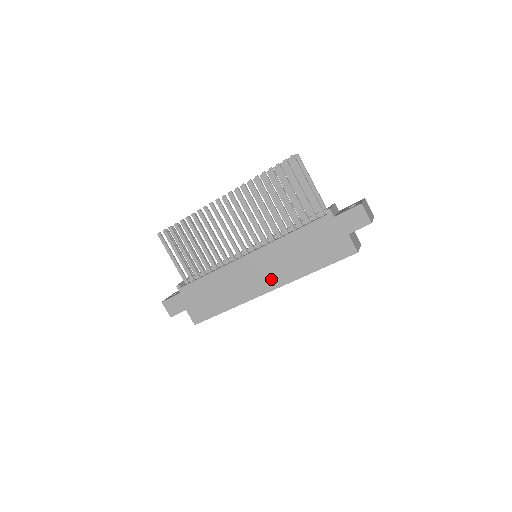
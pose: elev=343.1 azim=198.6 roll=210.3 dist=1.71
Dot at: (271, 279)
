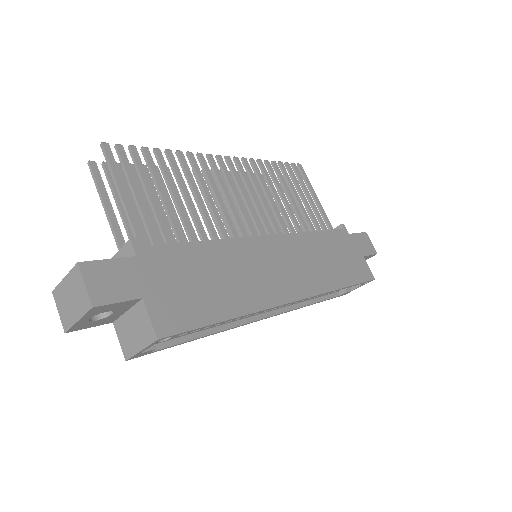
Dot at: (298, 281)
